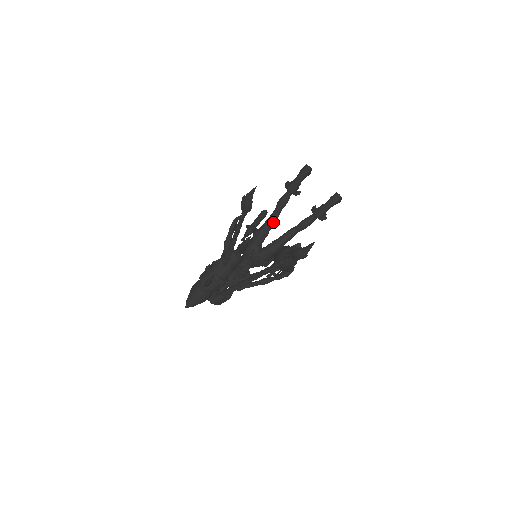
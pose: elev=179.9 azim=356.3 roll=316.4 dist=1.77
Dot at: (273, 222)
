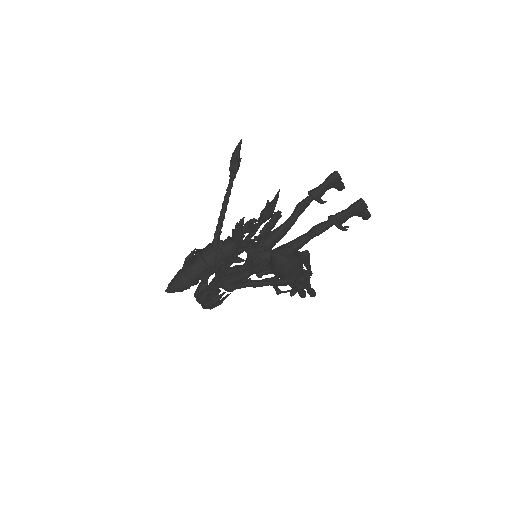
Dot at: (286, 226)
